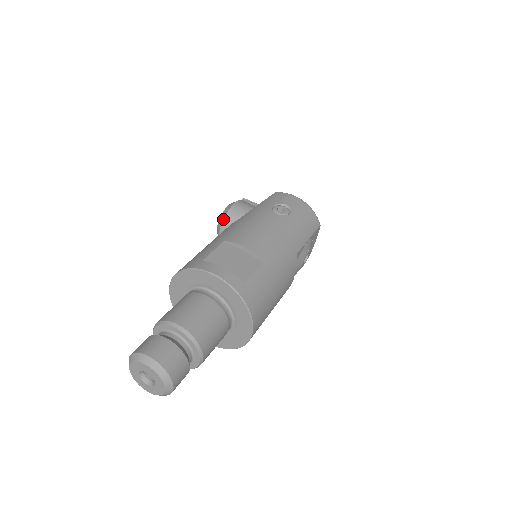
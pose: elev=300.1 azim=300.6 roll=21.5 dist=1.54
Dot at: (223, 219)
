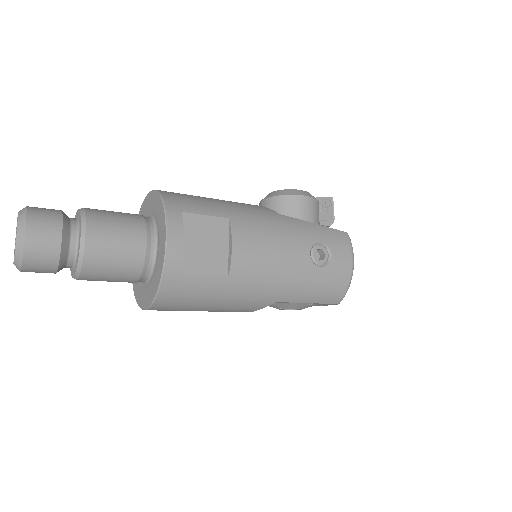
Dot at: (278, 195)
